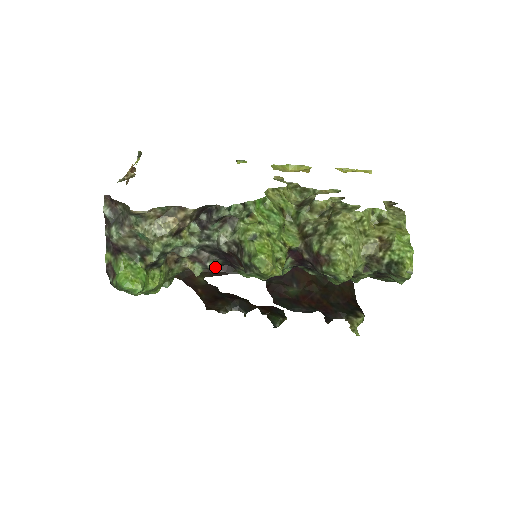
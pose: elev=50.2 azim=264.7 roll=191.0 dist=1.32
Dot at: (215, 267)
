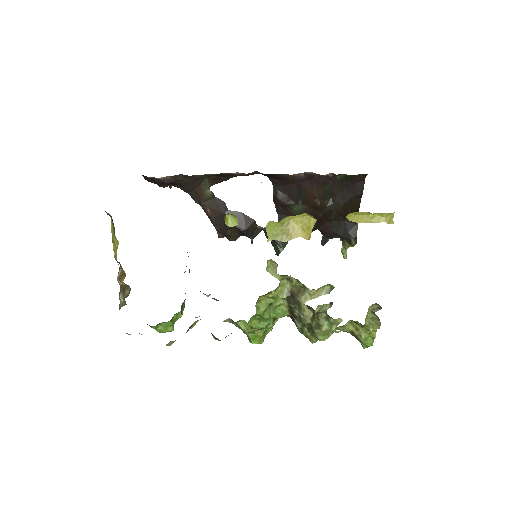
Dot at: occluded
